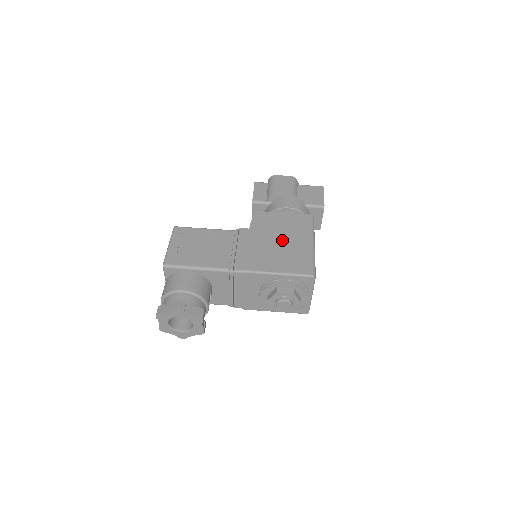
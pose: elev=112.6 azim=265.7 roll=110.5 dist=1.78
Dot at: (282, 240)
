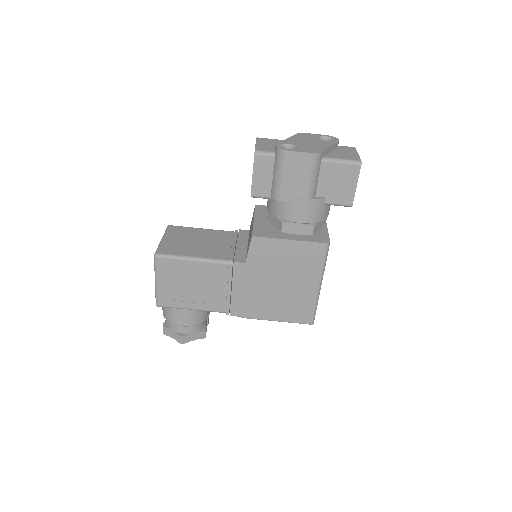
Dot at: (284, 282)
